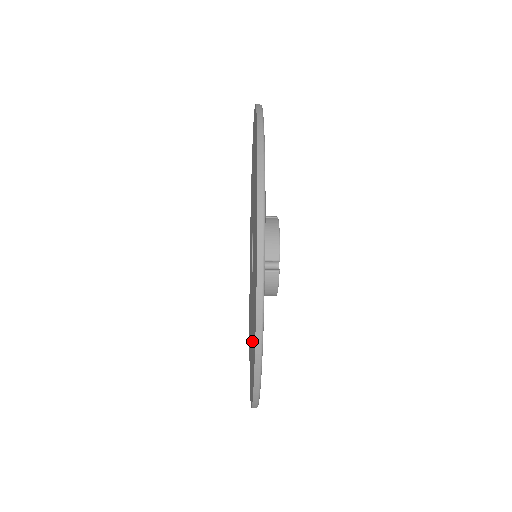
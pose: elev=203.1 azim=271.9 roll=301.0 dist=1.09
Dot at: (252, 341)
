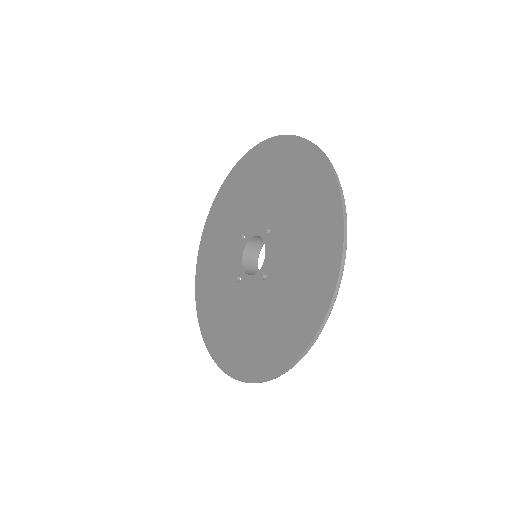
Dot at: (249, 335)
